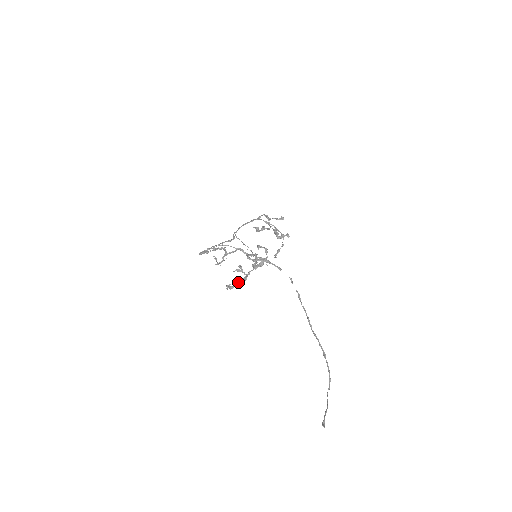
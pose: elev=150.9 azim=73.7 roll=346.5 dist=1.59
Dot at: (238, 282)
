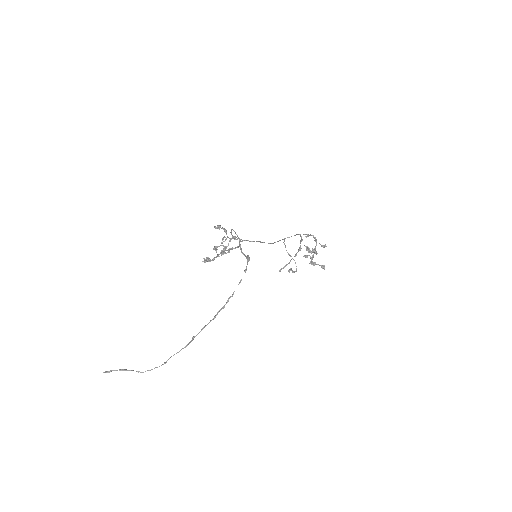
Dot at: (210, 259)
